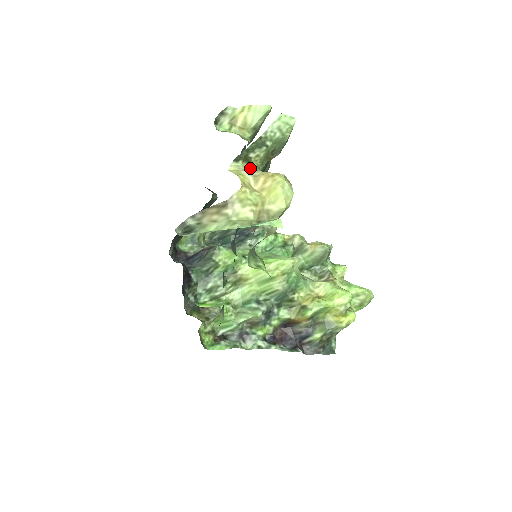
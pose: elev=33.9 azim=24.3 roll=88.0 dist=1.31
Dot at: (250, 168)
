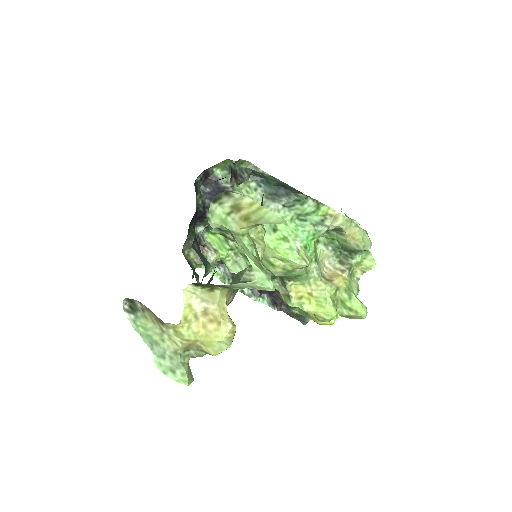
Dot at: (210, 292)
